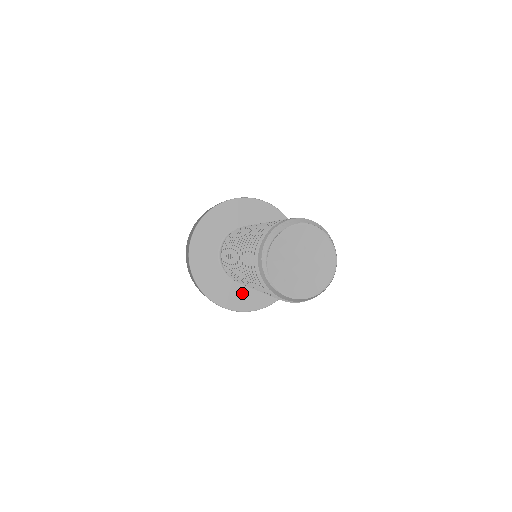
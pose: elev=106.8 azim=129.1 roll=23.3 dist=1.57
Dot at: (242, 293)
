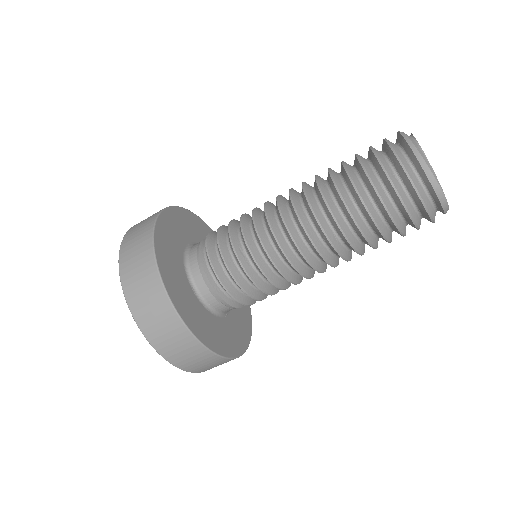
Dot at: (222, 331)
